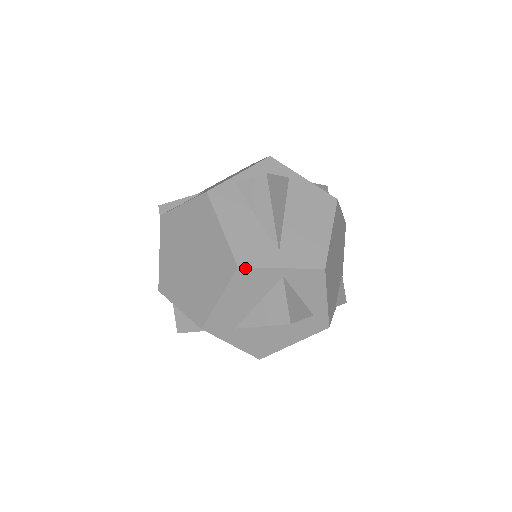
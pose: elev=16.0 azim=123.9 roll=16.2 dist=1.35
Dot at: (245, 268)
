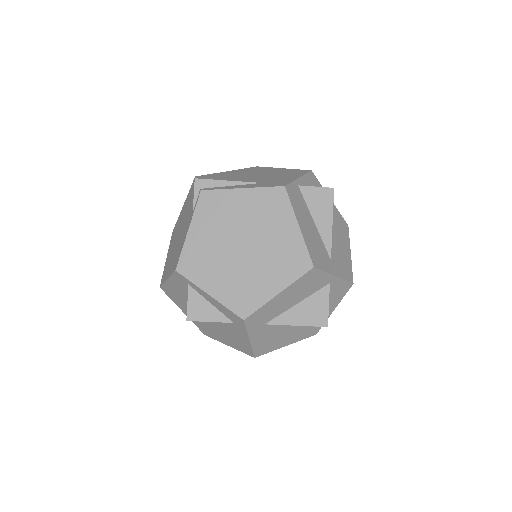
Dot at: (317, 269)
